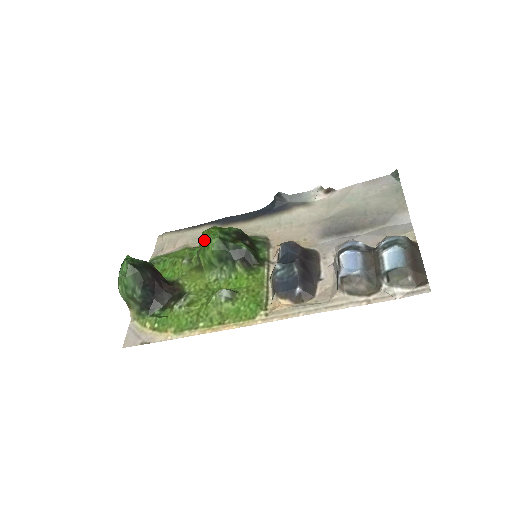
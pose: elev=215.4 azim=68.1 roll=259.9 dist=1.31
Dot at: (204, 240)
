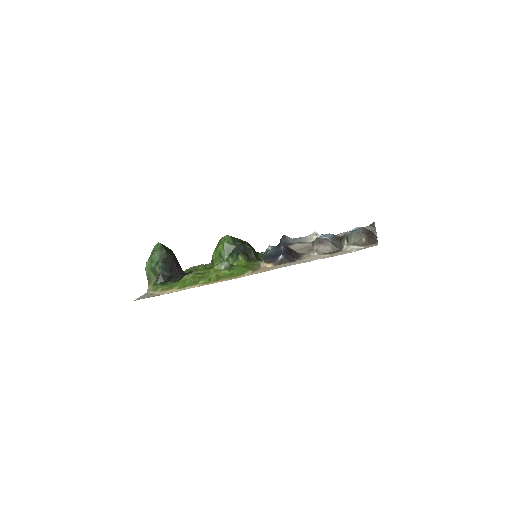
Dot at: (219, 242)
